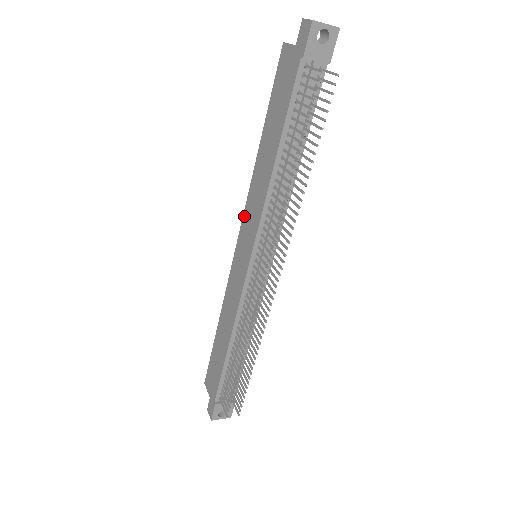
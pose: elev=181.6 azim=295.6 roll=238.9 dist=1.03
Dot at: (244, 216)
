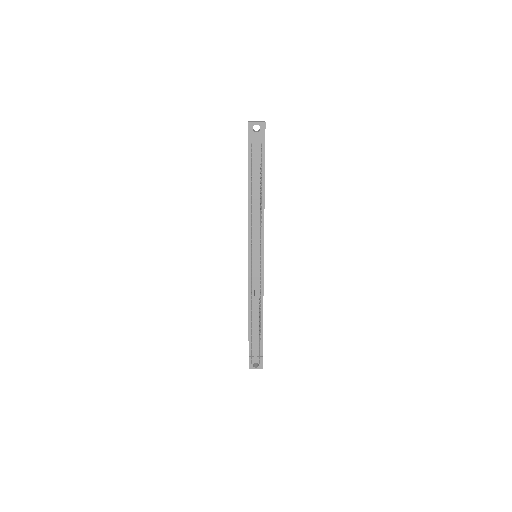
Dot at: occluded
